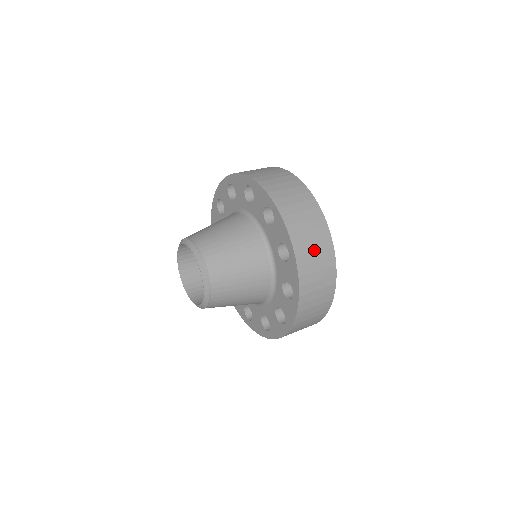
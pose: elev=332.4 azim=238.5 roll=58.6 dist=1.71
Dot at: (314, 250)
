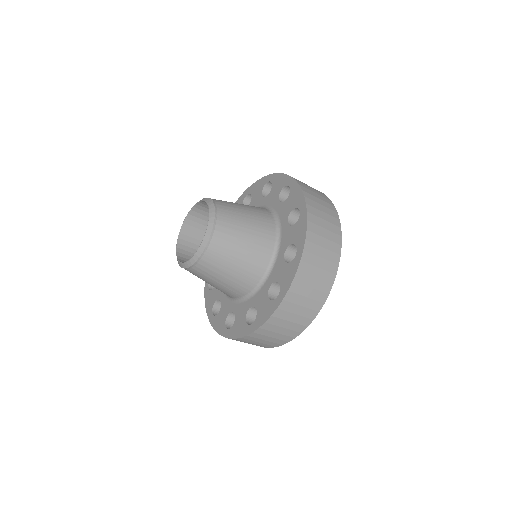
Dot at: (324, 219)
